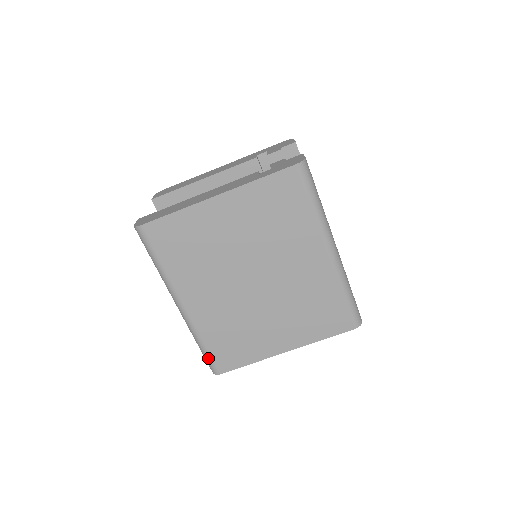
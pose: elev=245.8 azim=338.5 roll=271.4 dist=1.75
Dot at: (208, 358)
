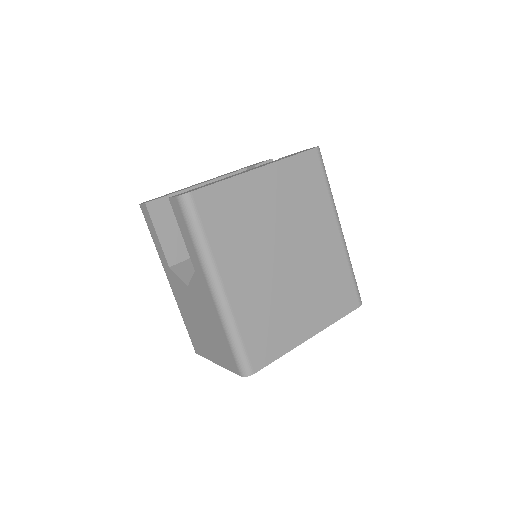
Dot at: (243, 354)
